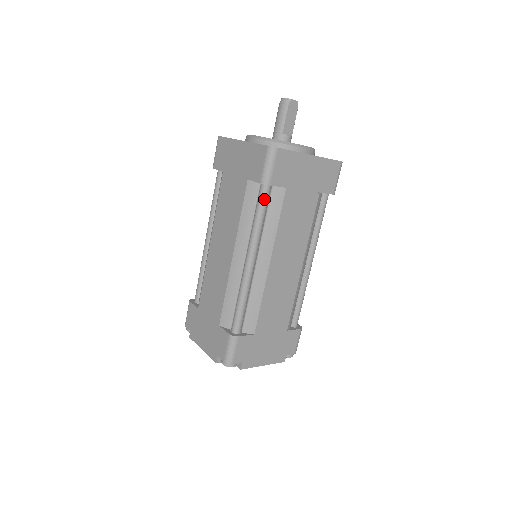
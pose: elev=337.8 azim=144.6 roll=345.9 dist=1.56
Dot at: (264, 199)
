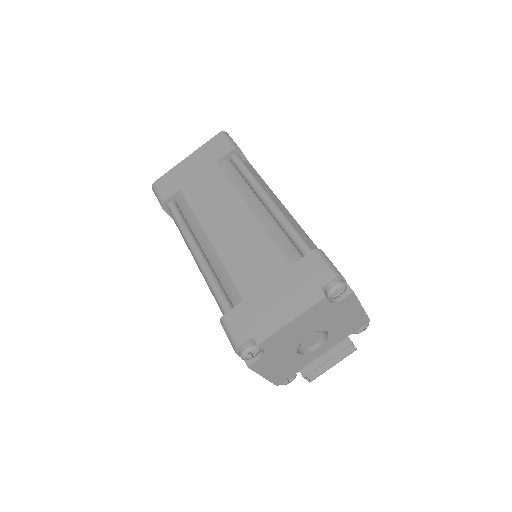
Dot at: (172, 212)
